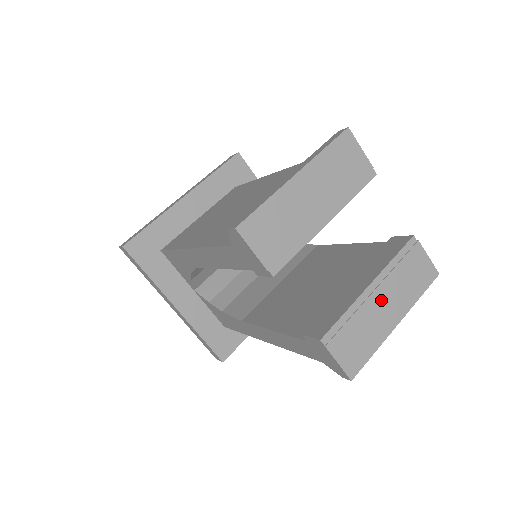
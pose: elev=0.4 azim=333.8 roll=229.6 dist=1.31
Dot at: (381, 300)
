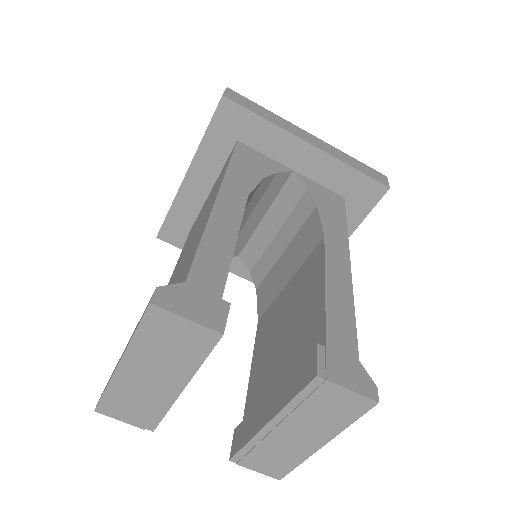
Dot at: (289, 432)
